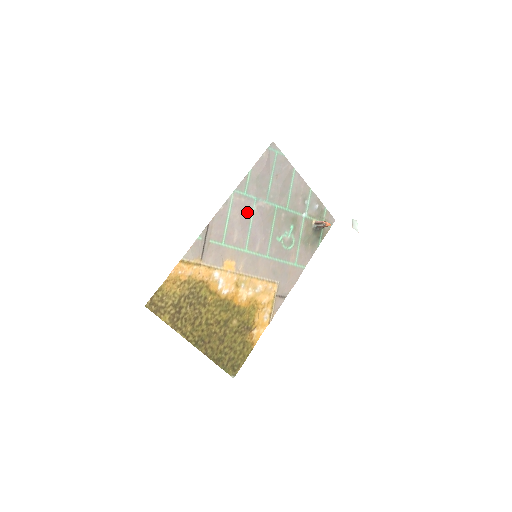
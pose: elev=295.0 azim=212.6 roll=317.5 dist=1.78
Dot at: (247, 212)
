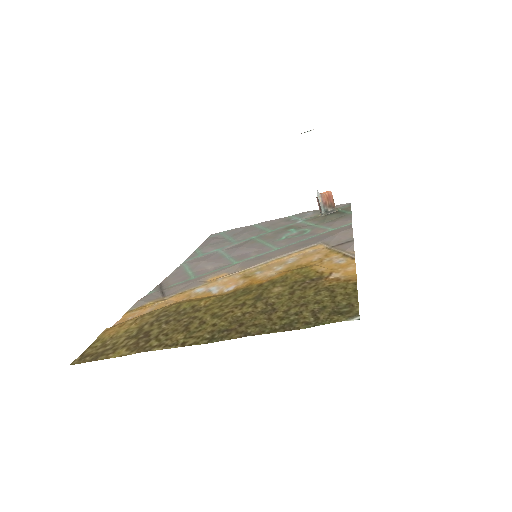
Dot at: (213, 257)
